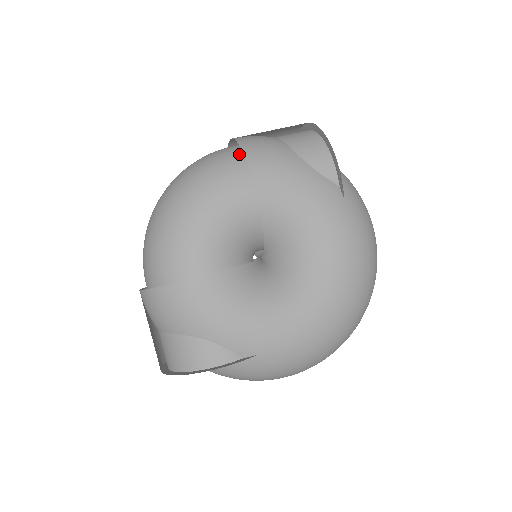
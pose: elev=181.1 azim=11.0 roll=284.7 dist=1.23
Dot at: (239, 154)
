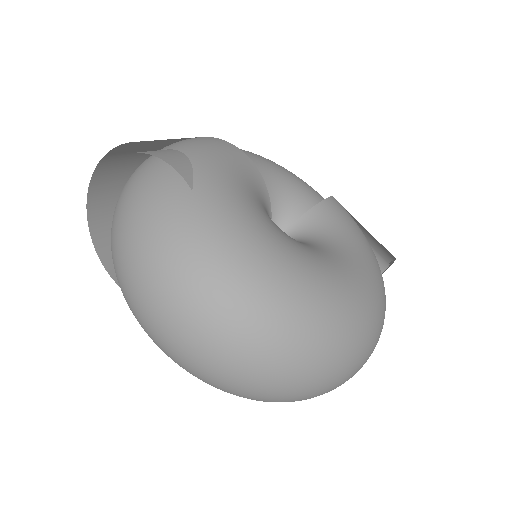
Dot at: occluded
